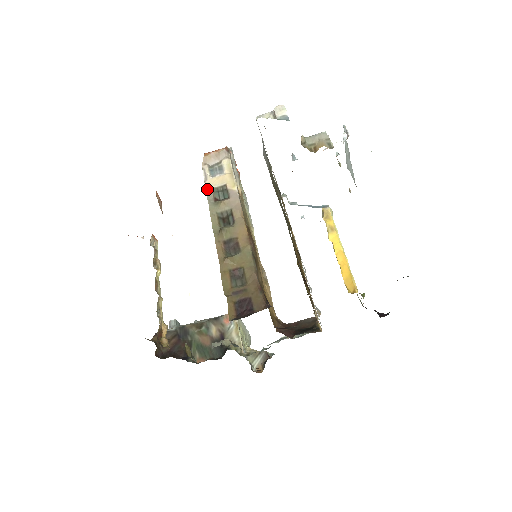
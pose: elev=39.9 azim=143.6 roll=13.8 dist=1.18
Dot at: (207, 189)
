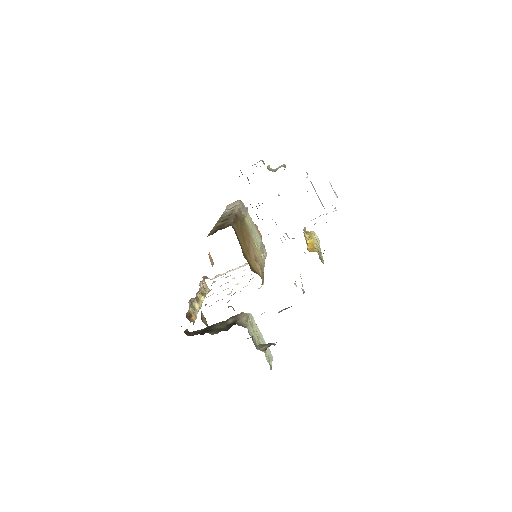
Dot at: (223, 214)
